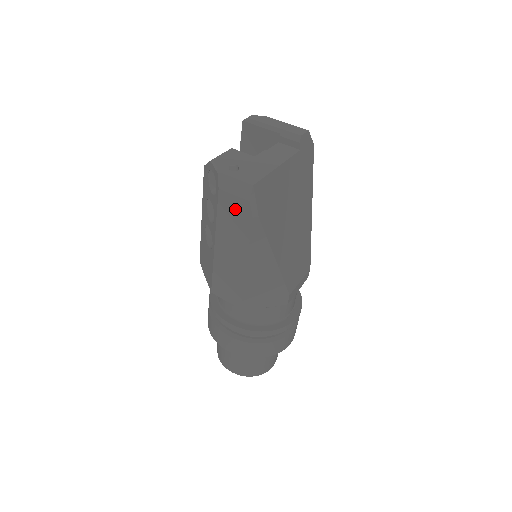
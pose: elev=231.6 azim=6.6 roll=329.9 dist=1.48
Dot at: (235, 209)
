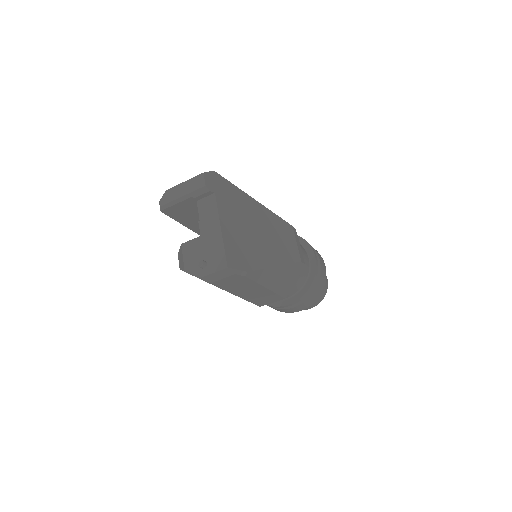
Dot at: (230, 281)
